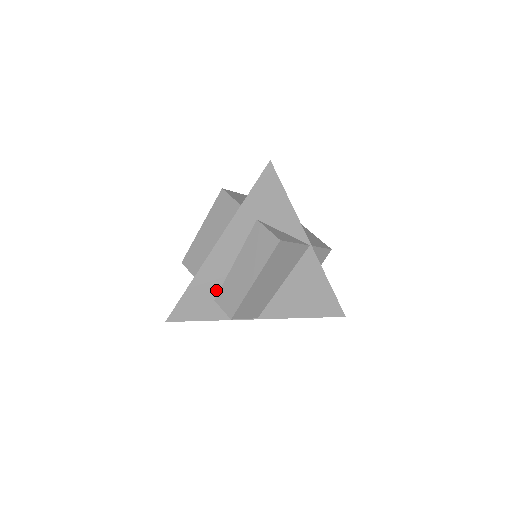
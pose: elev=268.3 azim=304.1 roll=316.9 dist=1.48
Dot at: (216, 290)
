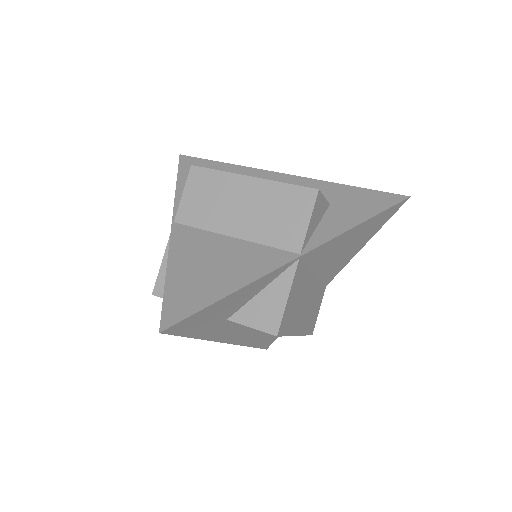
Dot at: occluded
